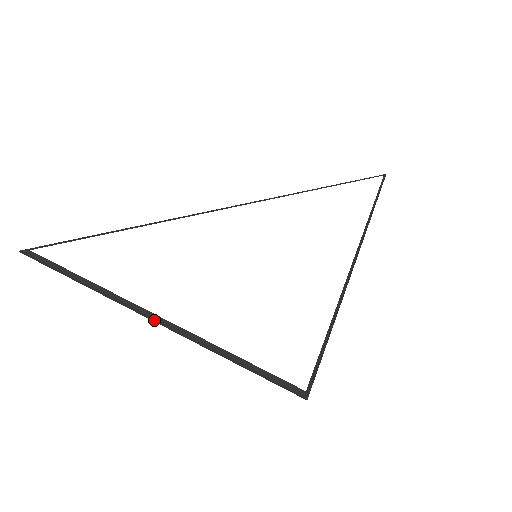
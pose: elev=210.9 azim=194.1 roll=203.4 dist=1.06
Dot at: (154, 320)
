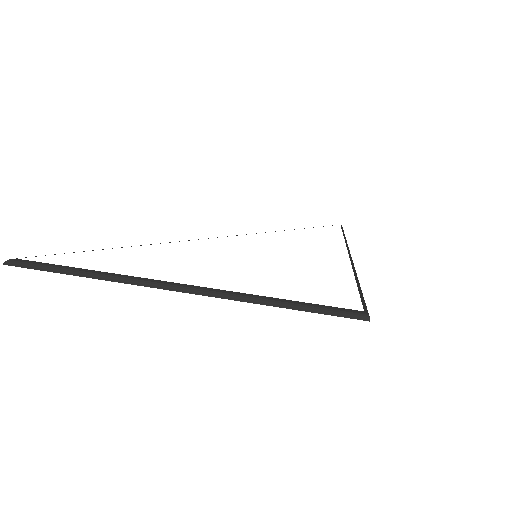
Dot at: (170, 288)
